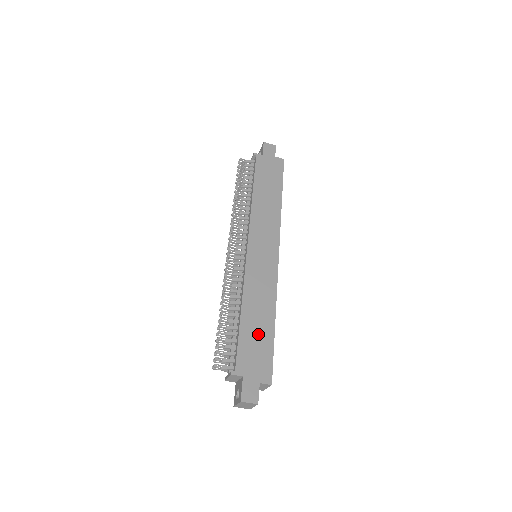
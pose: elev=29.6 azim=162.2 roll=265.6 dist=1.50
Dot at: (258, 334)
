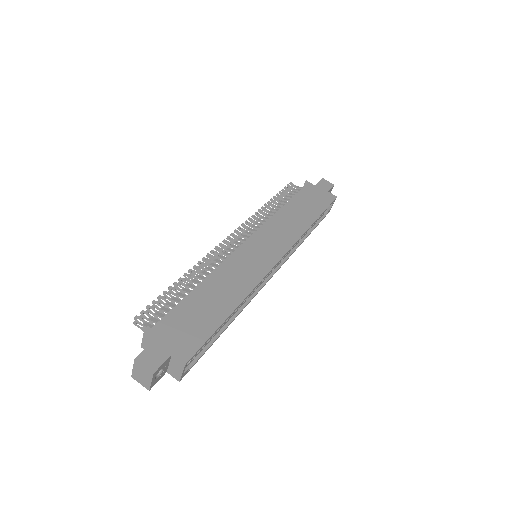
Dot at: (205, 310)
